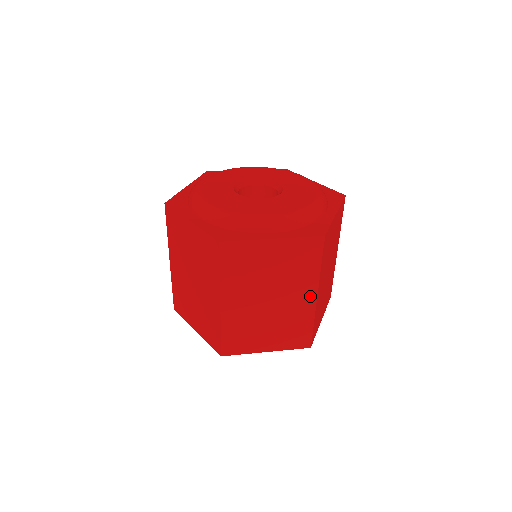
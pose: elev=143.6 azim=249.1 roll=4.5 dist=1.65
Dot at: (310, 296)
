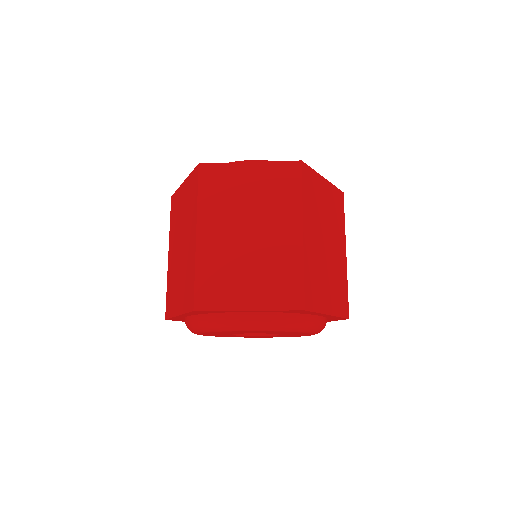
Dot at: (295, 231)
